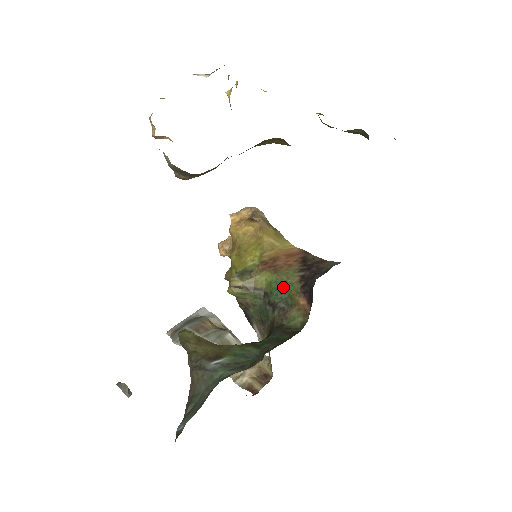
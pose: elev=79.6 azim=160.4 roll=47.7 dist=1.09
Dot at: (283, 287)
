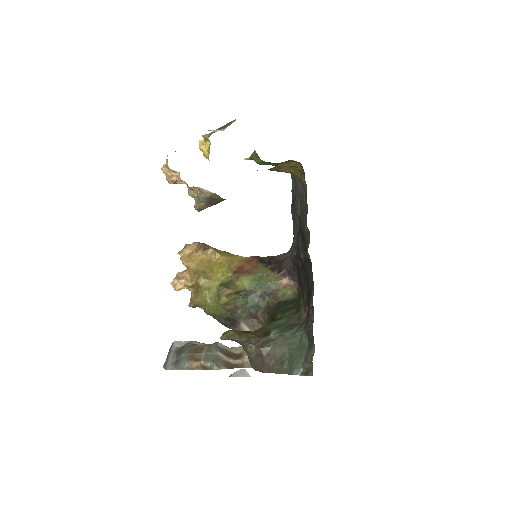
Dot at: (263, 280)
